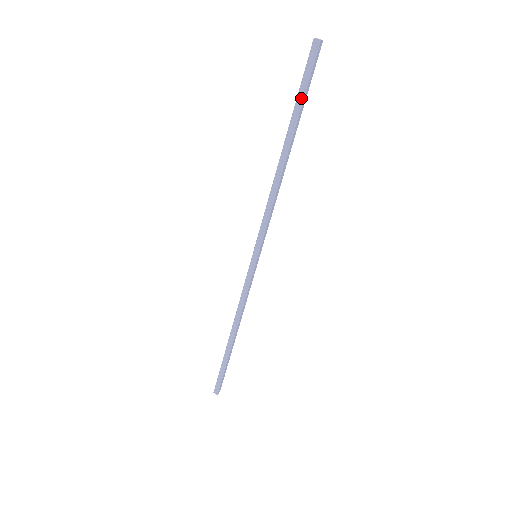
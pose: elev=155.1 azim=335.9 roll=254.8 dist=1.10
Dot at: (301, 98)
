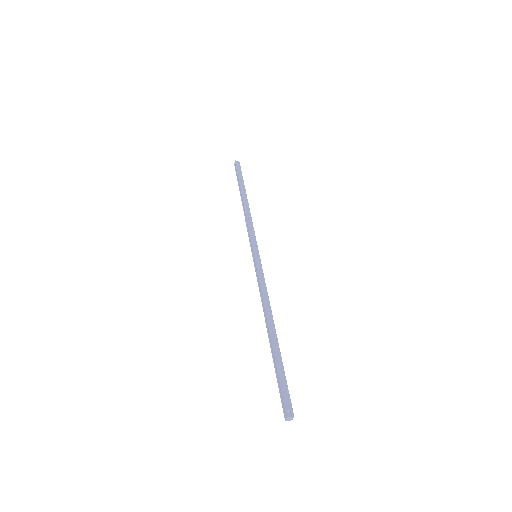
Dot at: (238, 179)
